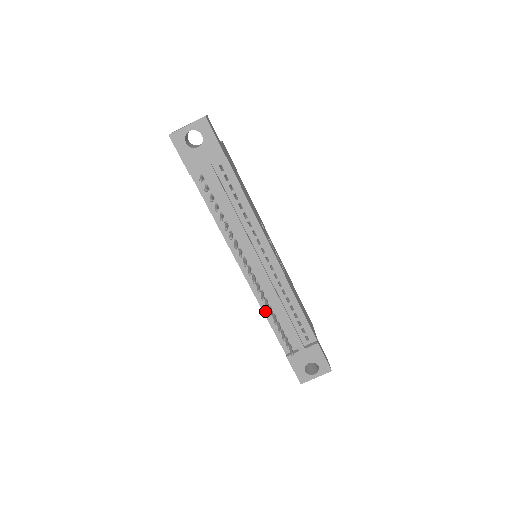
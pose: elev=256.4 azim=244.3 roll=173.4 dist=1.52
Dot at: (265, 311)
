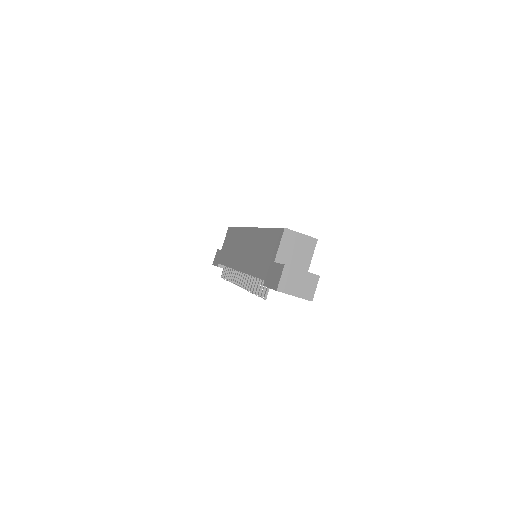
Dot at: occluded
